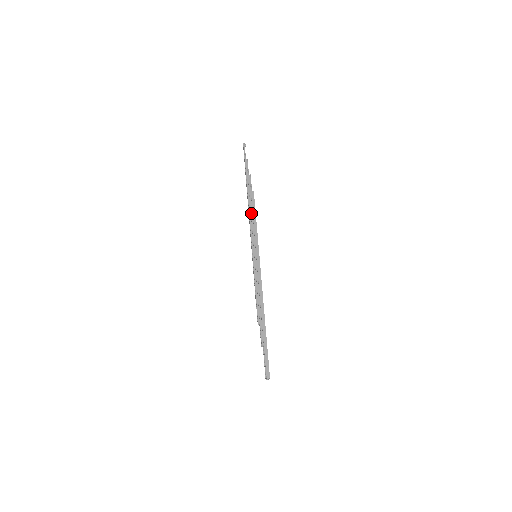
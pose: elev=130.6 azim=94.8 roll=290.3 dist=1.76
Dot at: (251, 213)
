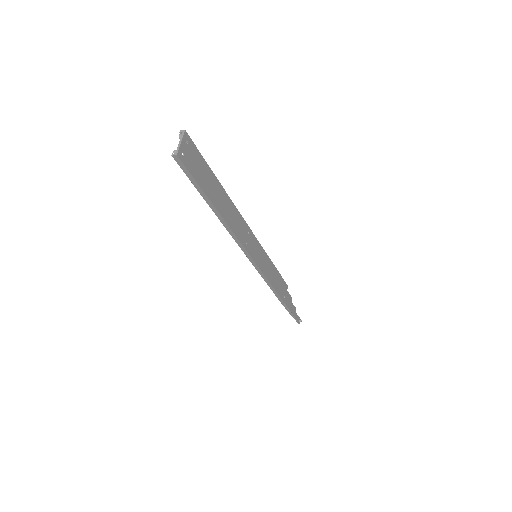
Dot at: occluded
